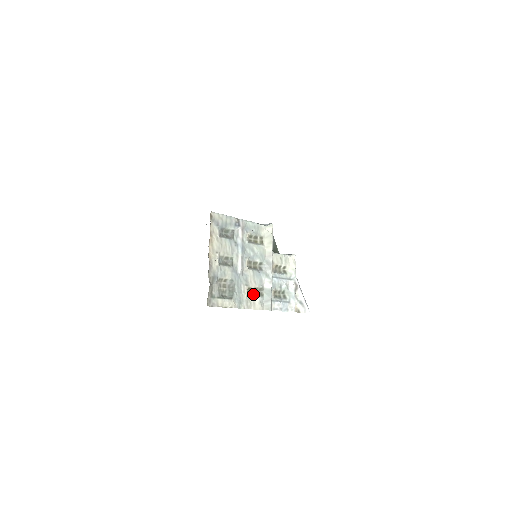
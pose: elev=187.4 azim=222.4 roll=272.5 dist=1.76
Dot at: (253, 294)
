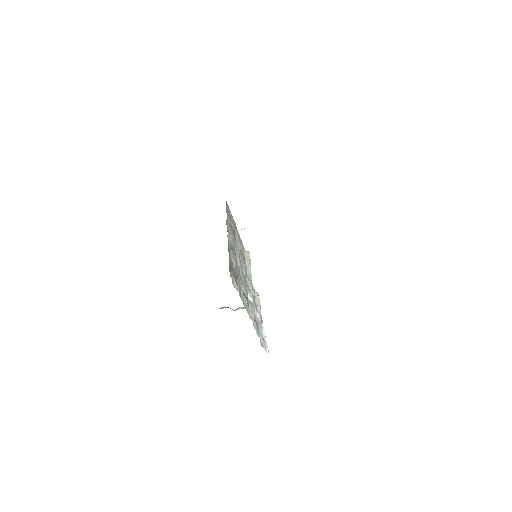
Dot at: occluded
